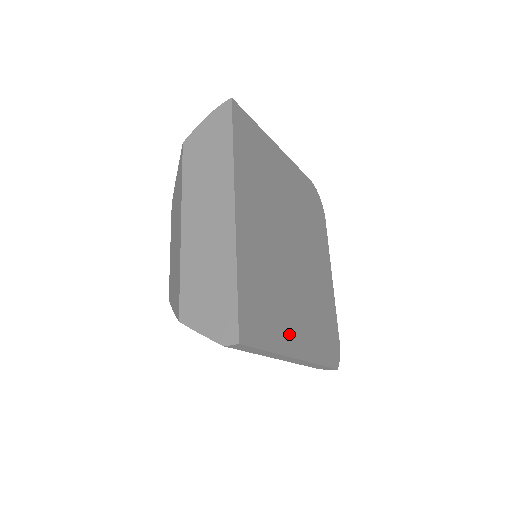
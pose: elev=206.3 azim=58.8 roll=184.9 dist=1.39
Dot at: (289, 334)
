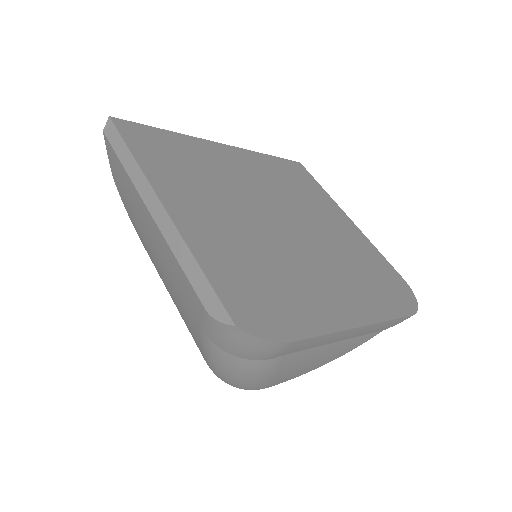
Dot at: (179, 193)
